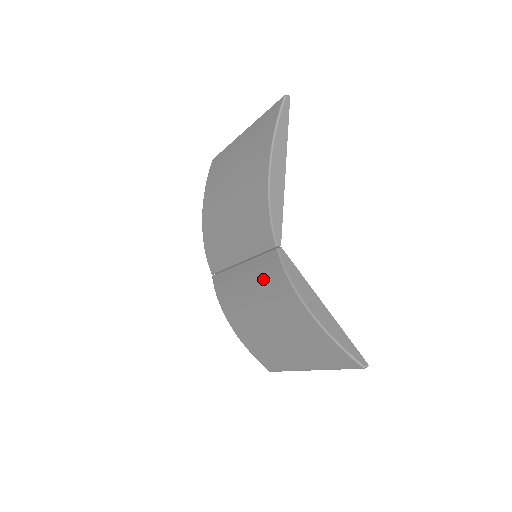
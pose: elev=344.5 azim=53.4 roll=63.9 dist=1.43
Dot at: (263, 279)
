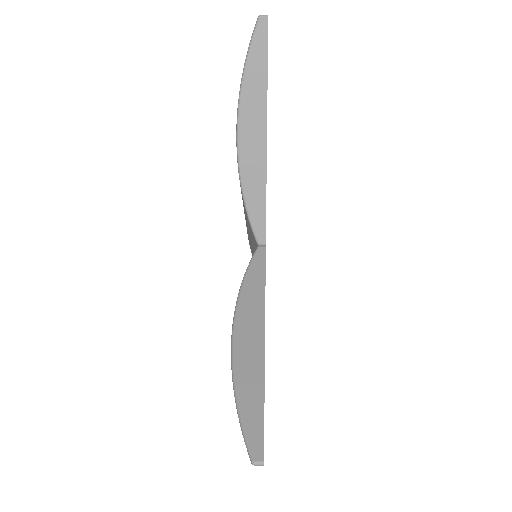
Dot at: occluded
